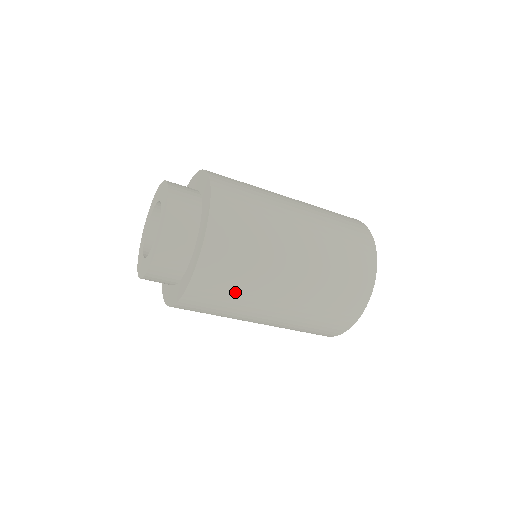
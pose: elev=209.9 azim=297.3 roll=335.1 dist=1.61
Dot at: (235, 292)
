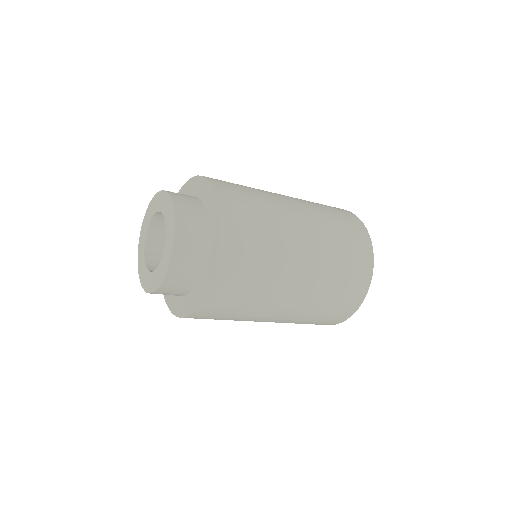
Dot at: (263, 246)
